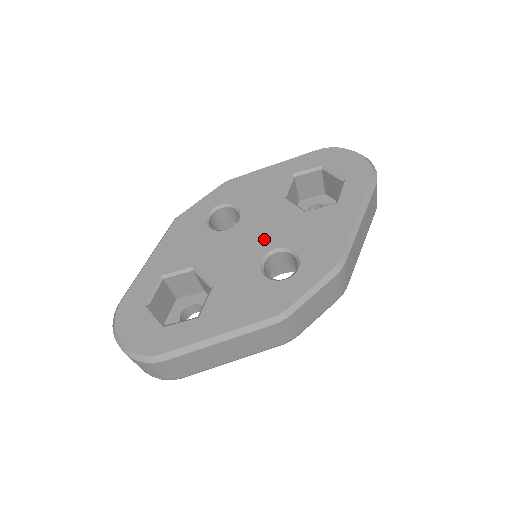
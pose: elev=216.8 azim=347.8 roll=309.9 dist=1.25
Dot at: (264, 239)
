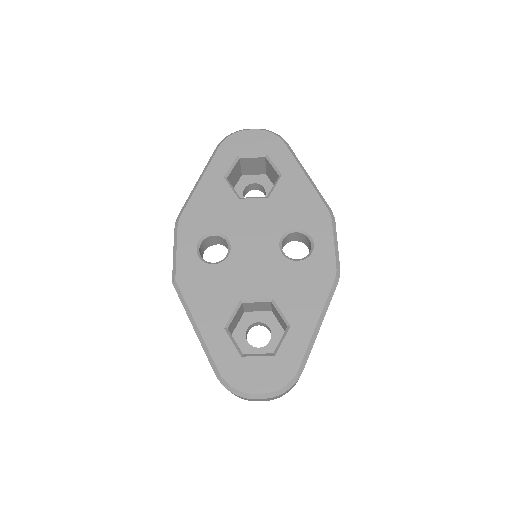
Dot at: (265, 238)
